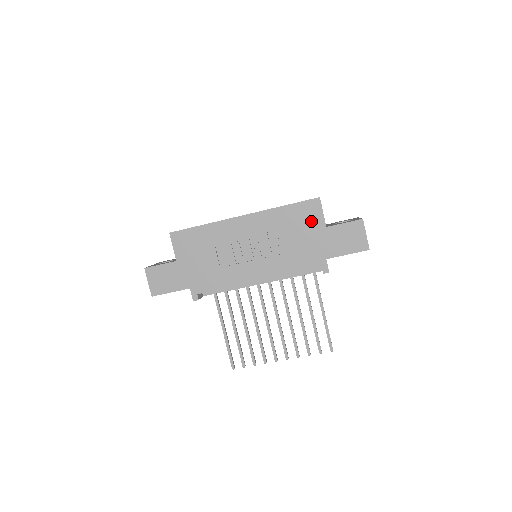
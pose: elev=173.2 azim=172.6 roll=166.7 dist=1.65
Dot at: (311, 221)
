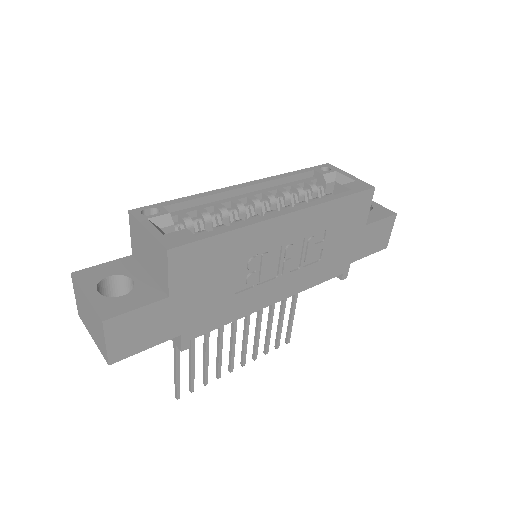
Dot at: (356, 218)
